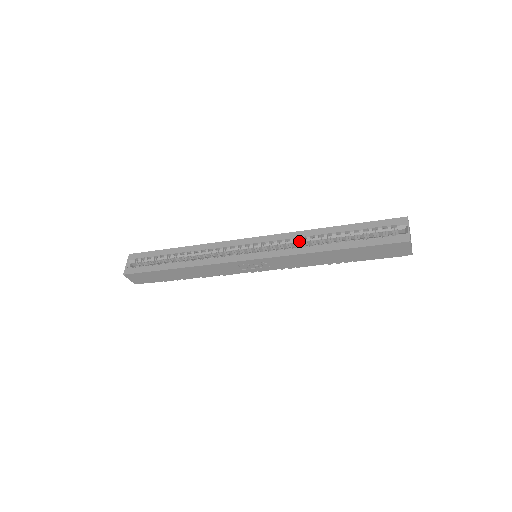
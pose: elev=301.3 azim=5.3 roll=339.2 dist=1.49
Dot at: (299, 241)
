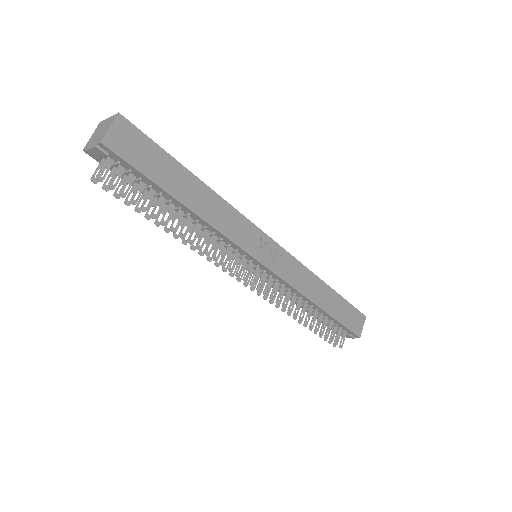
Dot at: occluded
